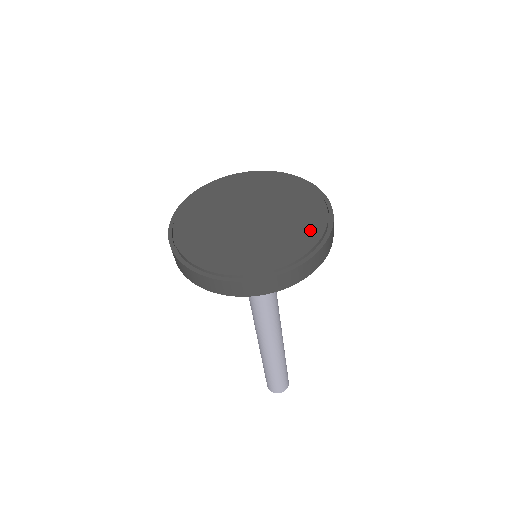
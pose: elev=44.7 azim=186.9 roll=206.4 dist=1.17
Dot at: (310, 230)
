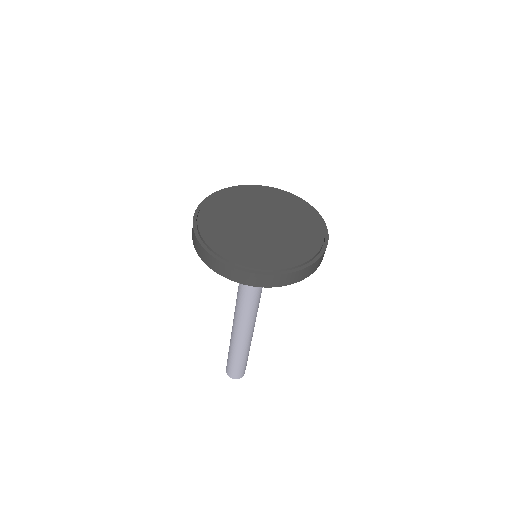
Dot at: (304, 251)
